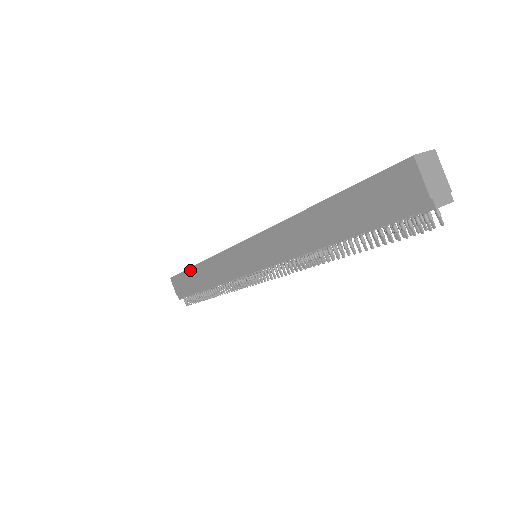
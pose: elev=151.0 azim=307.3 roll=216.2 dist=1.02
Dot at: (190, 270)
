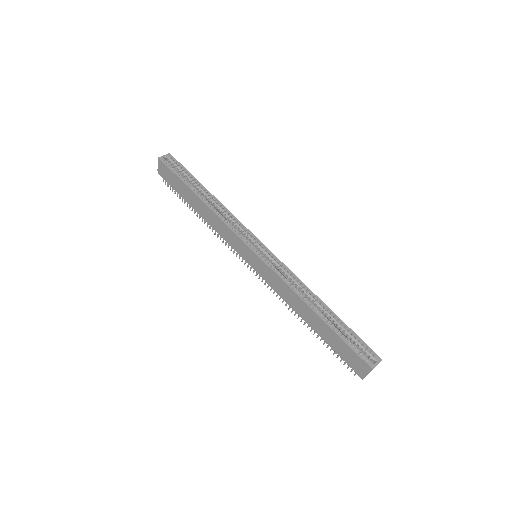
Dot at: (189, 190)
